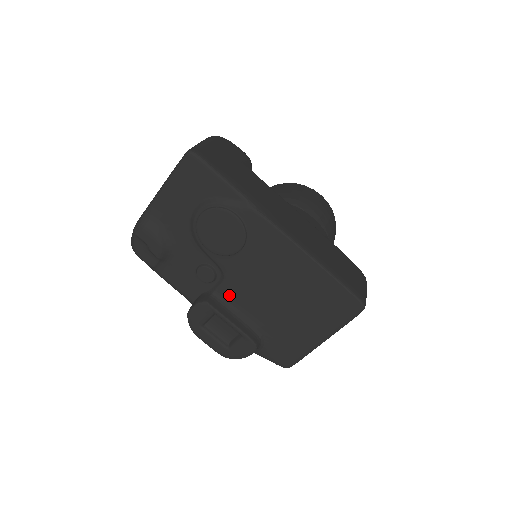
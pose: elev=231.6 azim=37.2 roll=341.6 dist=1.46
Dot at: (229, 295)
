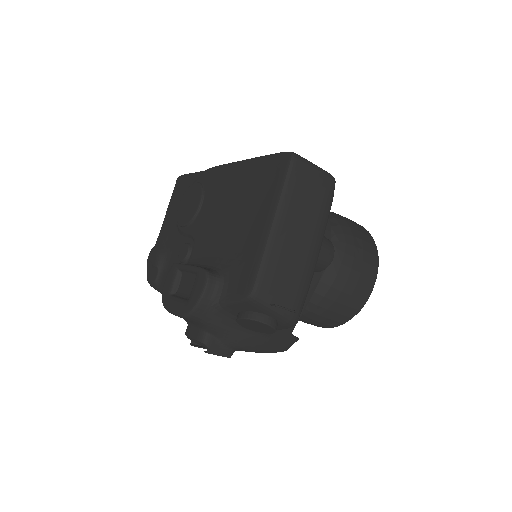
Dot at: (198, 255)
